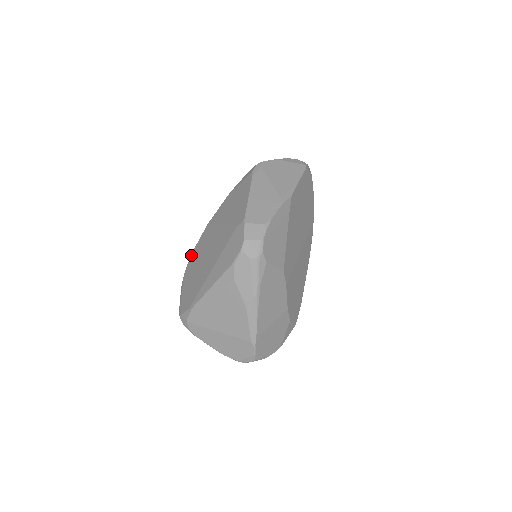
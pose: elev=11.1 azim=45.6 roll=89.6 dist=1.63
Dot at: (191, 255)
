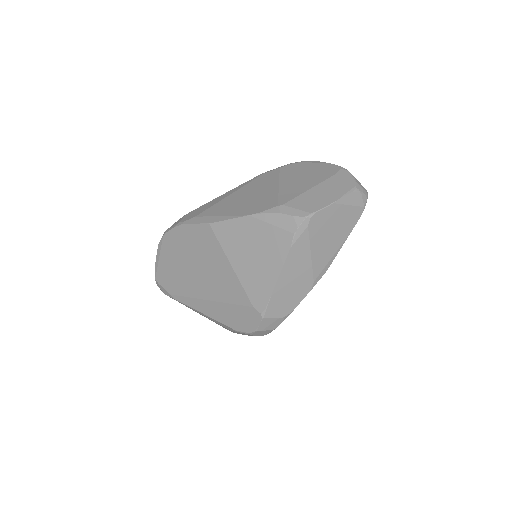
Dot at: (177, 227)
